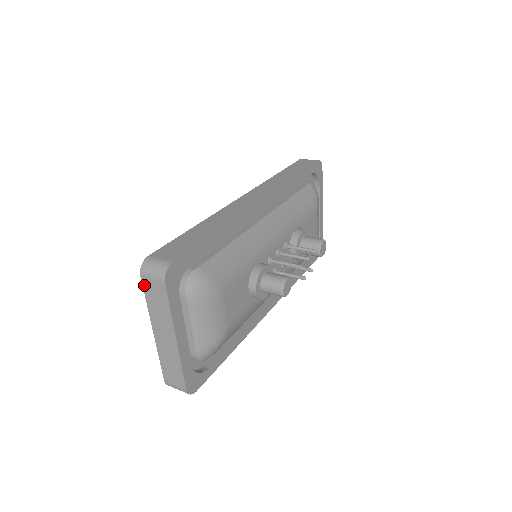
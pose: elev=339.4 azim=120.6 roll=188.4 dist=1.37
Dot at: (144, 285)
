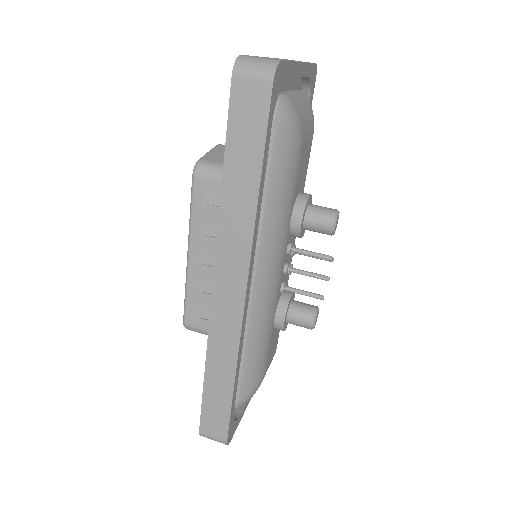
Dot at: occluded
